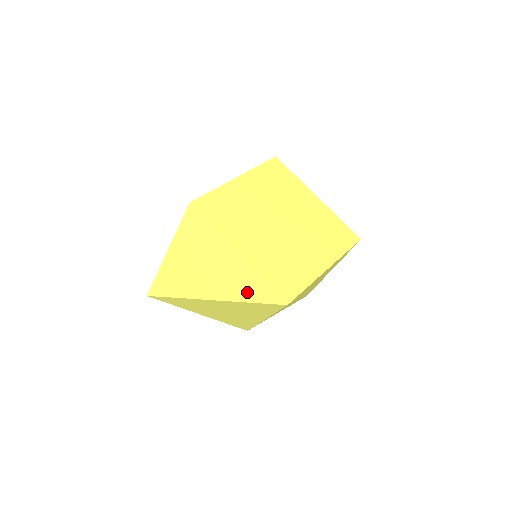
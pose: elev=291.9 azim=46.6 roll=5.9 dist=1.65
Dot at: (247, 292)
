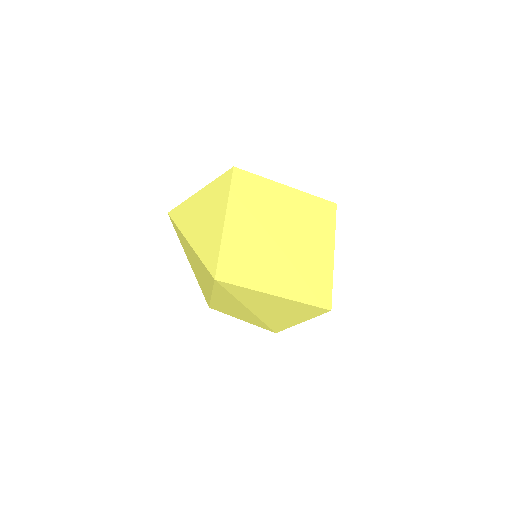
Dot at: (206, 252)
